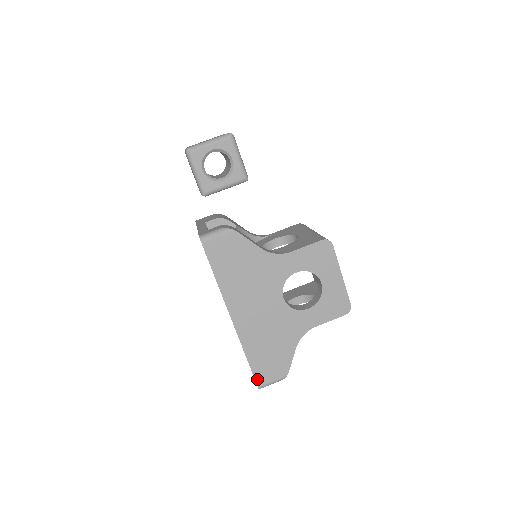
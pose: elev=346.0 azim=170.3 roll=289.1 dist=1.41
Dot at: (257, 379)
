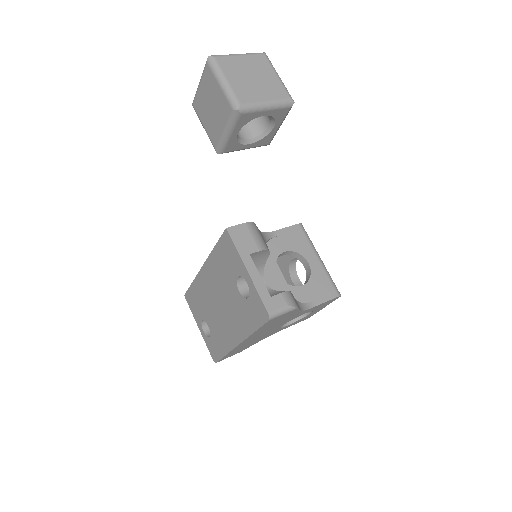
Dot at: (220, 360)
